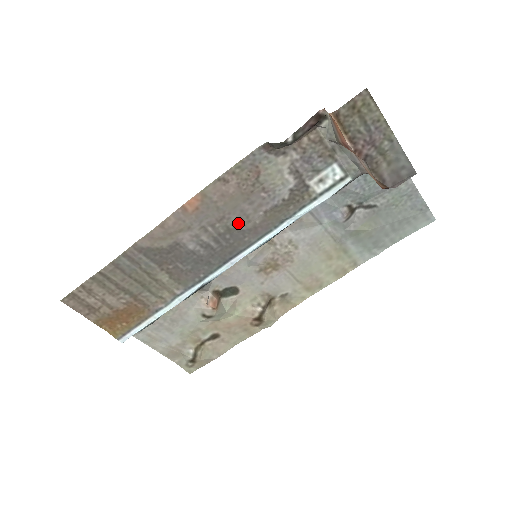
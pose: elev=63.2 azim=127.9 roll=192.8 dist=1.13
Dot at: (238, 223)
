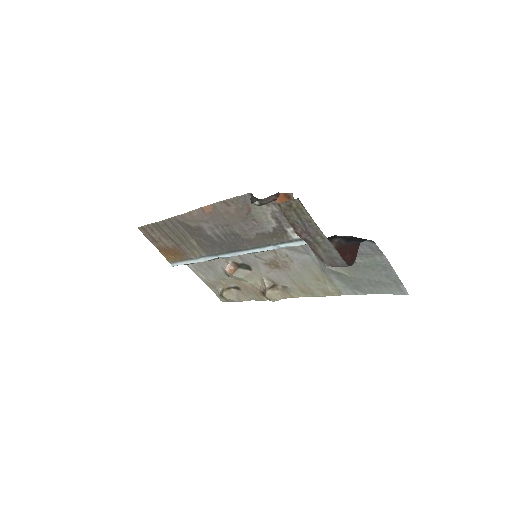
Dot at: (239, 232)
